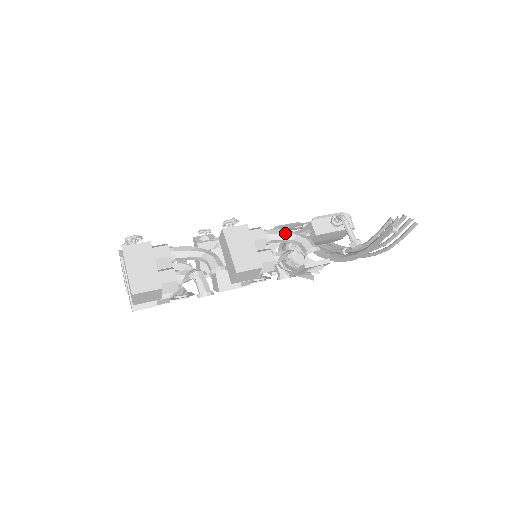
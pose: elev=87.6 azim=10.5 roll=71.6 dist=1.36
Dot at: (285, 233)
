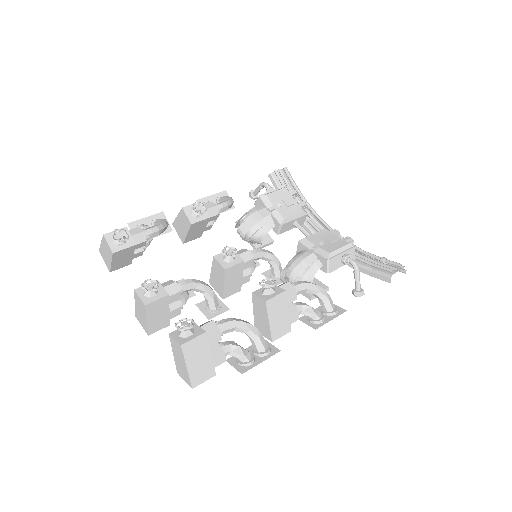
Dot at: (311, 289)
